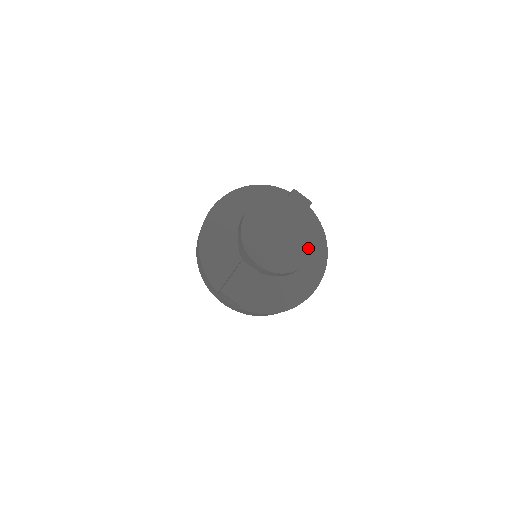
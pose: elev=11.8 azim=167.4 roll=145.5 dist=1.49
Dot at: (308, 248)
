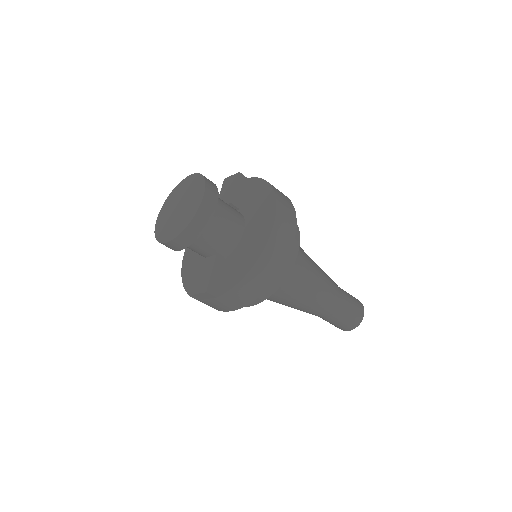
Dot at: (199, 195)
